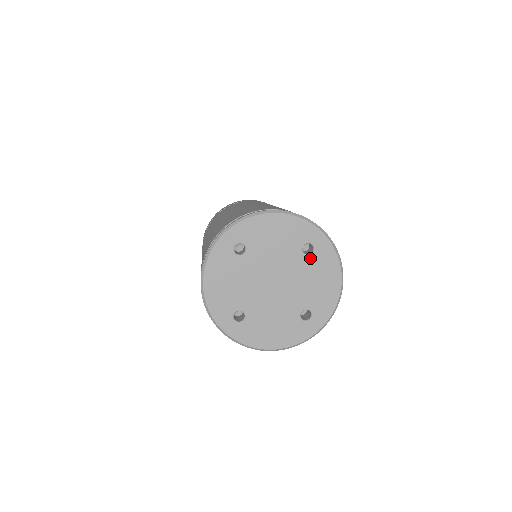
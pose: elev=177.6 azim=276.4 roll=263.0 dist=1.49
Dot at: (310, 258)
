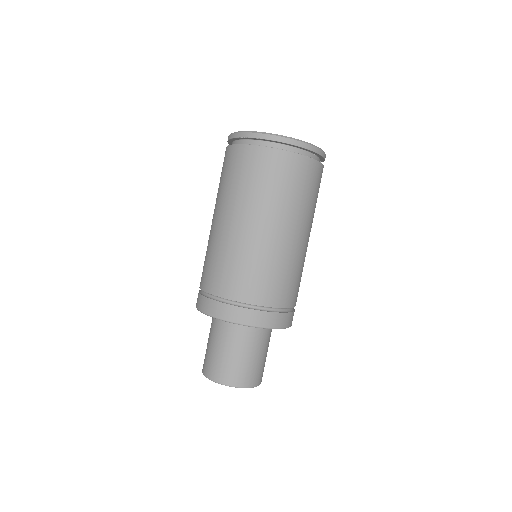
Dot at: occluded
